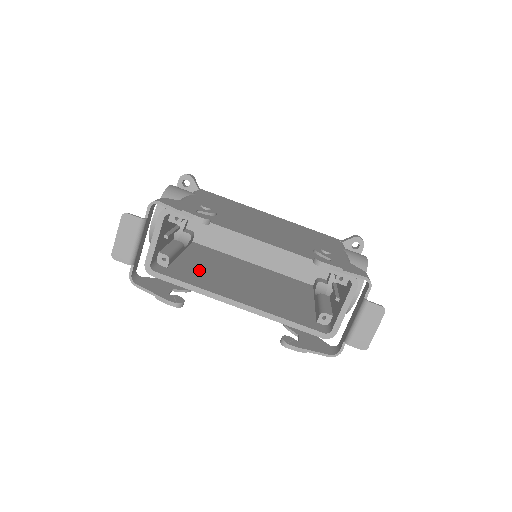
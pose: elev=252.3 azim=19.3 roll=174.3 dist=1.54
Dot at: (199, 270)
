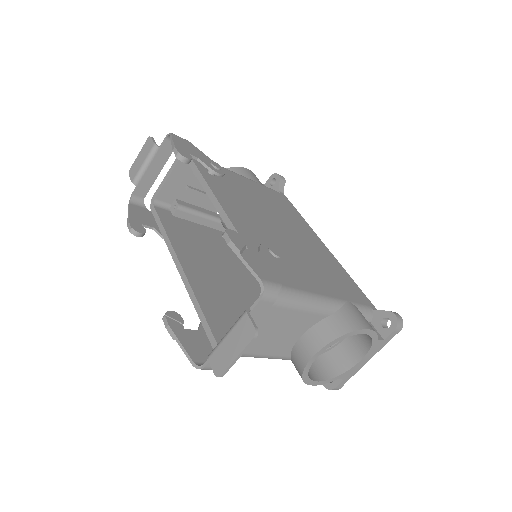
Dot at: (201, 239)
